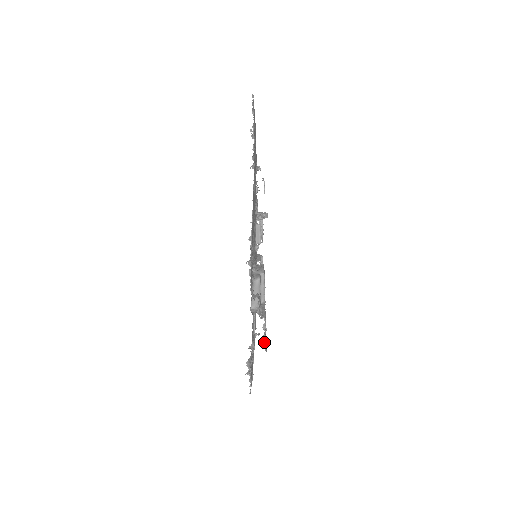
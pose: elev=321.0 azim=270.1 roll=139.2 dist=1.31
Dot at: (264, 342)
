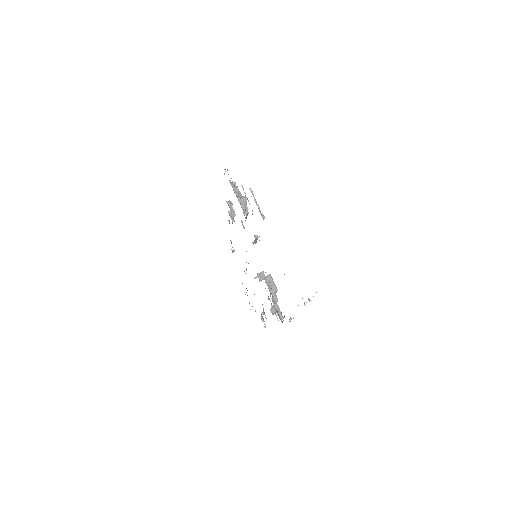
Dot at: occluded
